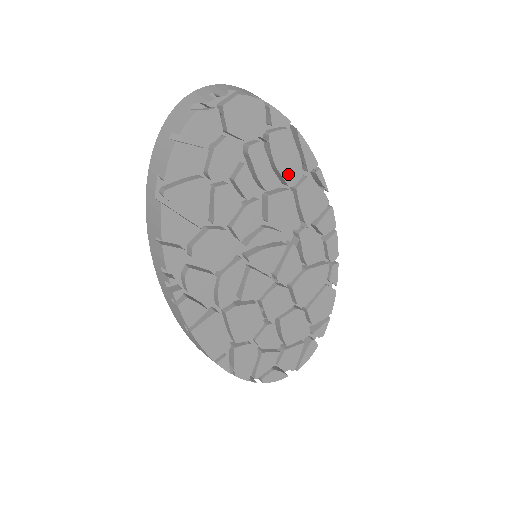
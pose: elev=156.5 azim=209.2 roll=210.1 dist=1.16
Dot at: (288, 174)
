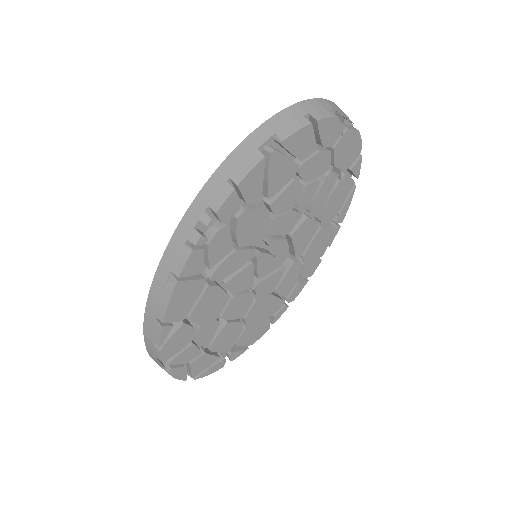
Dot at: (328, 212)
